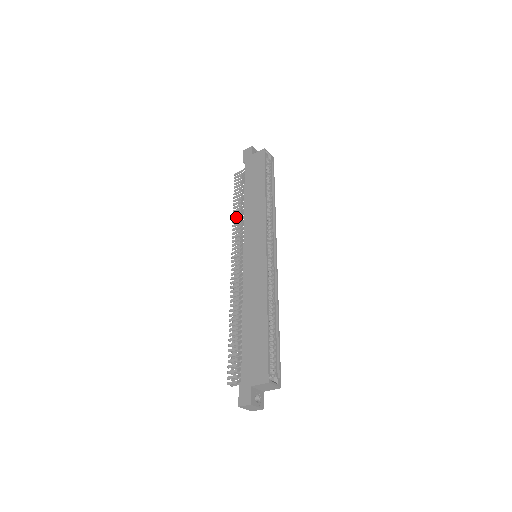
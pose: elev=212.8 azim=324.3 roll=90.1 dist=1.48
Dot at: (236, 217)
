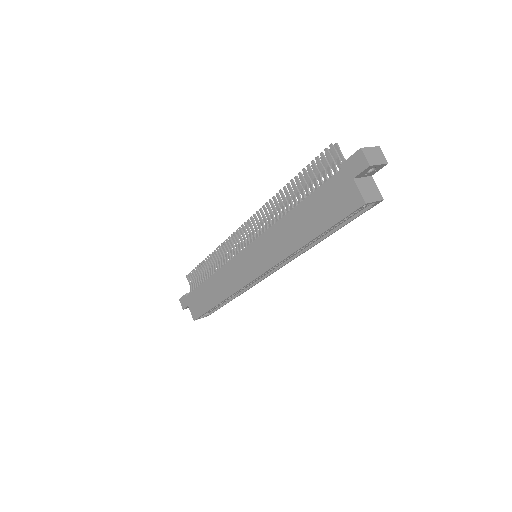
Dot at: (278, 199)
